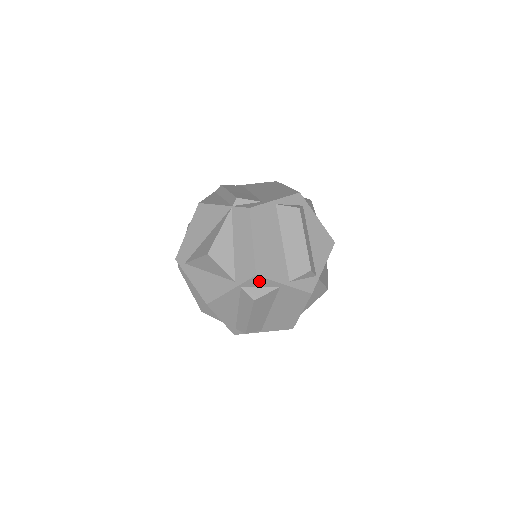
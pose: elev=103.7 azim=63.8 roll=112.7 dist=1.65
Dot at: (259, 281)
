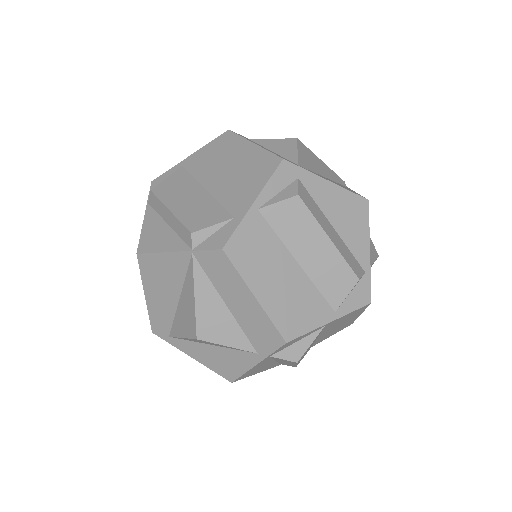
Dot at: (293, 341)
